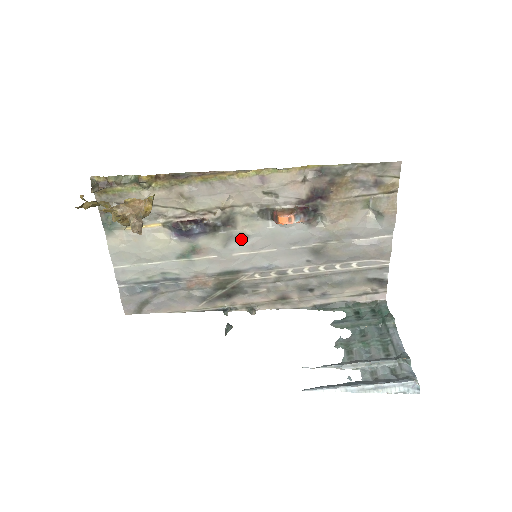
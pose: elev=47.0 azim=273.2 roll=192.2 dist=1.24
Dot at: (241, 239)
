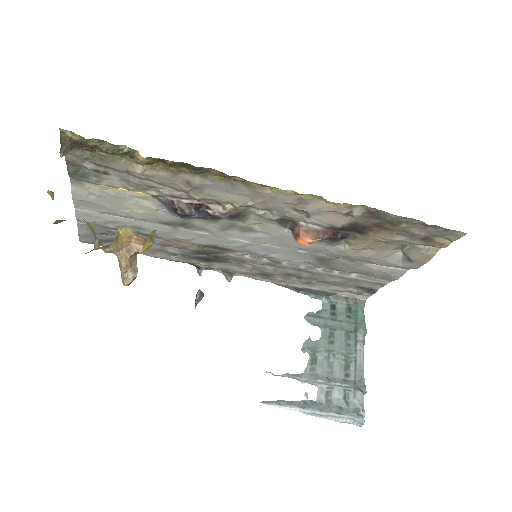
Dot at: (245, 230)
